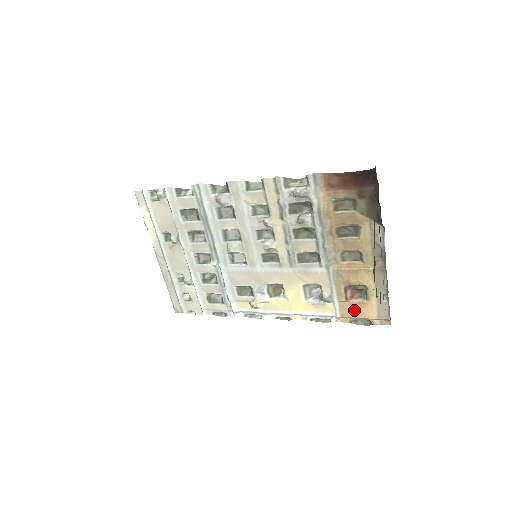
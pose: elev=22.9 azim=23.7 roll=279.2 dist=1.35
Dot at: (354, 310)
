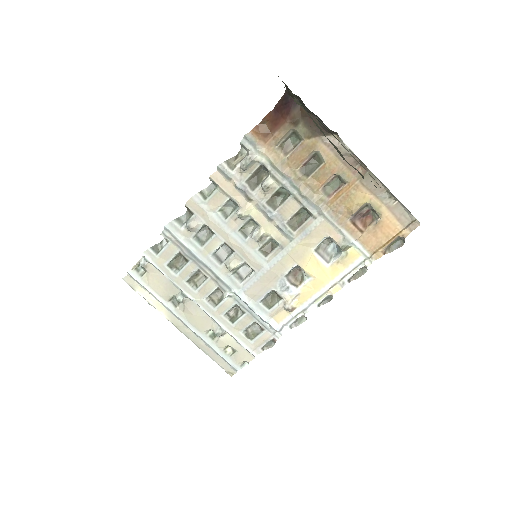
Dot at: (377, 237)
